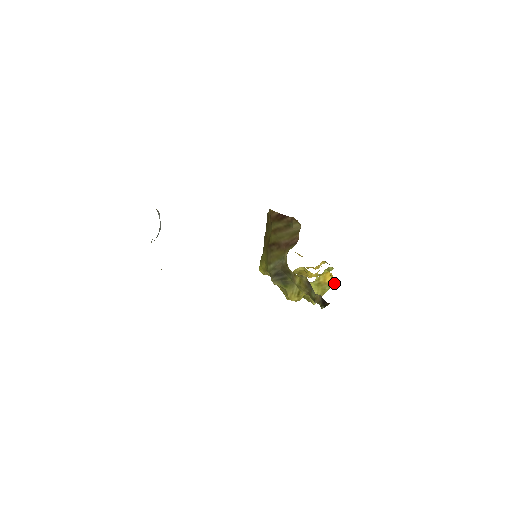
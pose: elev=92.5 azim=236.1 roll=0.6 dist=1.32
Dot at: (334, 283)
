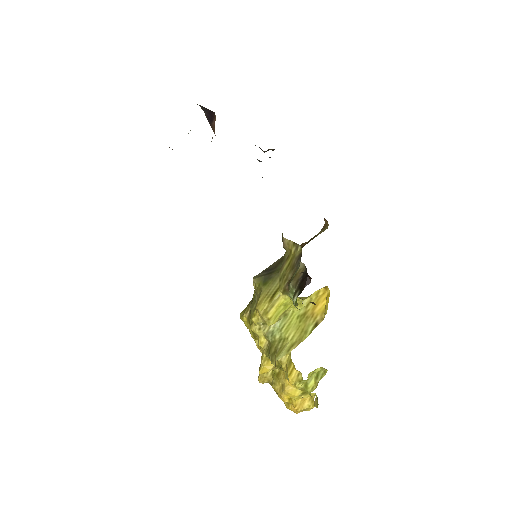
Dot at: (324, 314)
